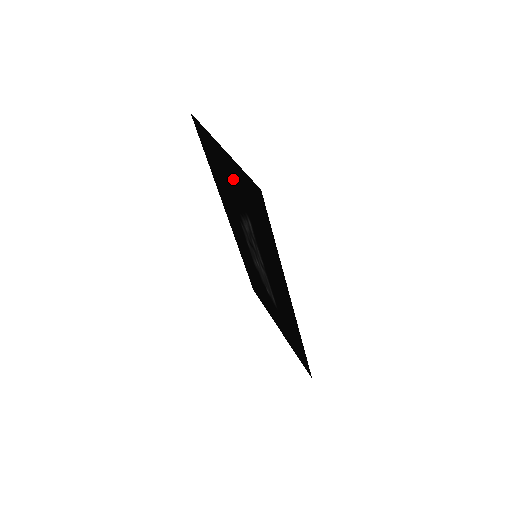
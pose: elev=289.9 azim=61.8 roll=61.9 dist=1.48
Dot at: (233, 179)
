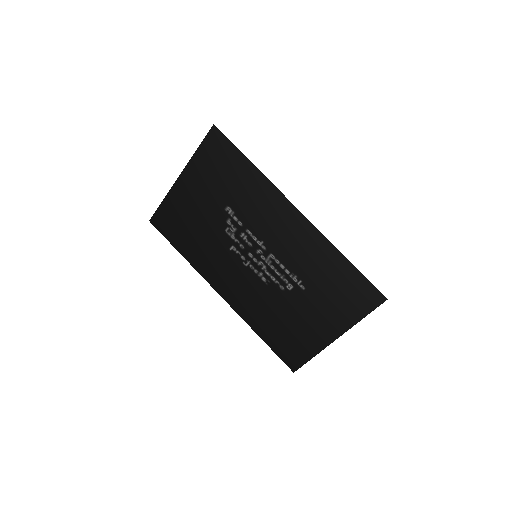
Dot at: (199, 190)
